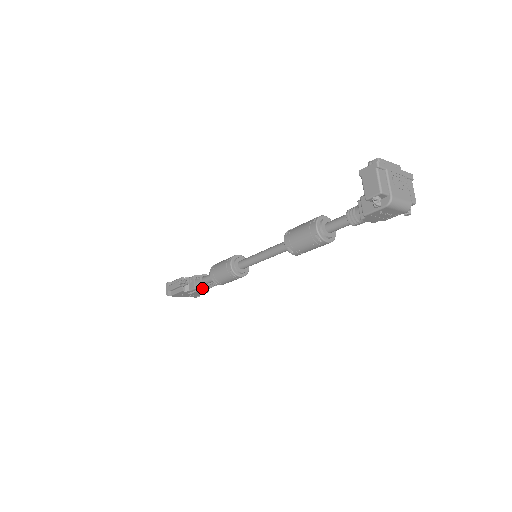
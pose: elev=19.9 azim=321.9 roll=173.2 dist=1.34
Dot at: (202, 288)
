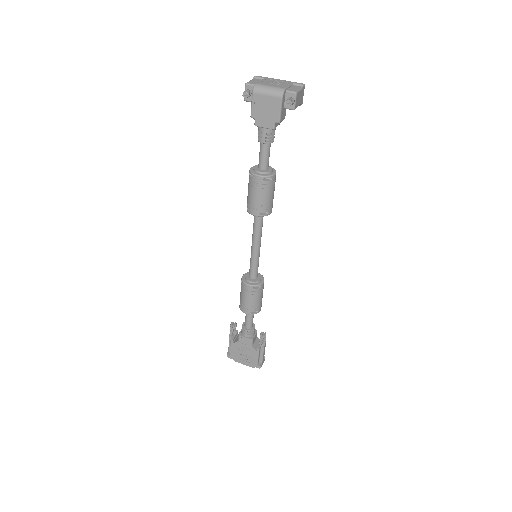
Dot at: (246, 335)
